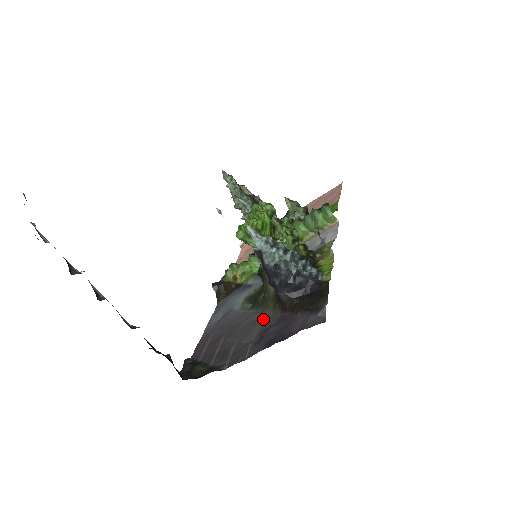
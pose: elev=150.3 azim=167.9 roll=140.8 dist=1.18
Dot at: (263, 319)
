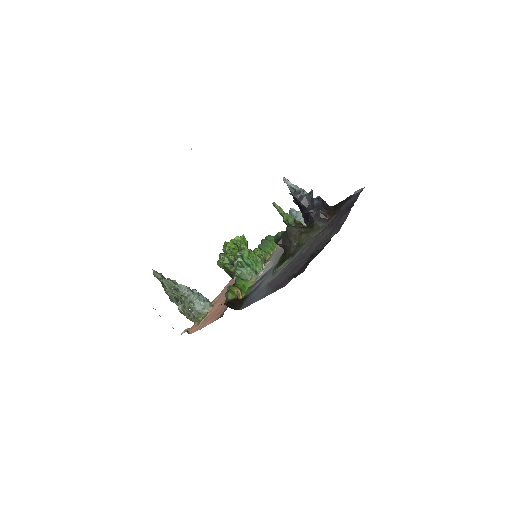
Dot at: (318, 234)
